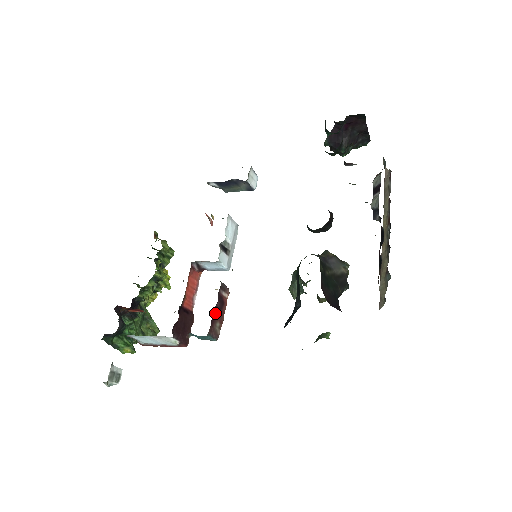
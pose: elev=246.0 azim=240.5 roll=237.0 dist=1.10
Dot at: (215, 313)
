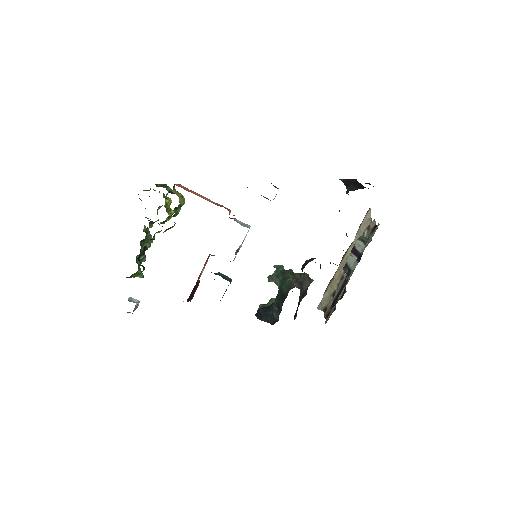
Dot at: occluded
